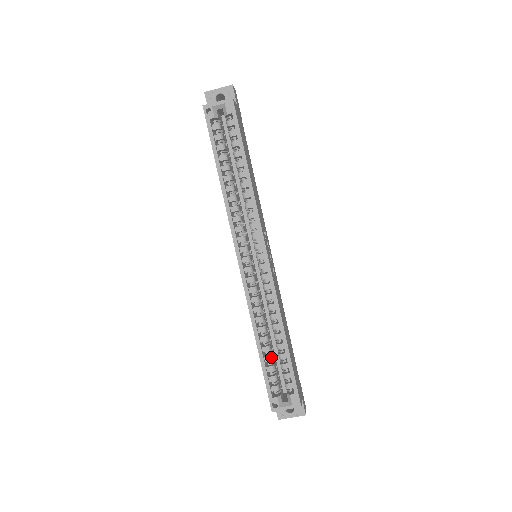
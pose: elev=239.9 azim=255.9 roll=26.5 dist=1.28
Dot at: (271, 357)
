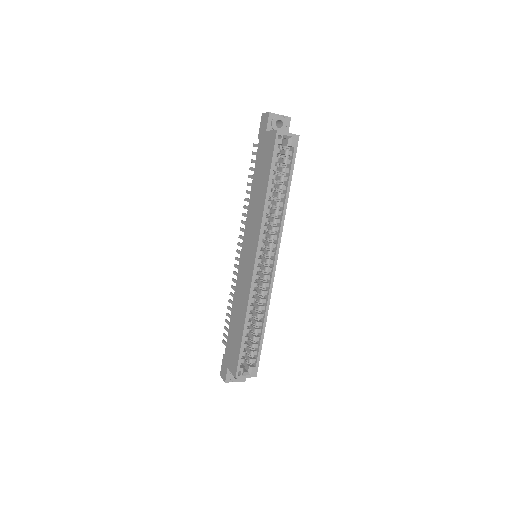
Dot at: (248, 337)
